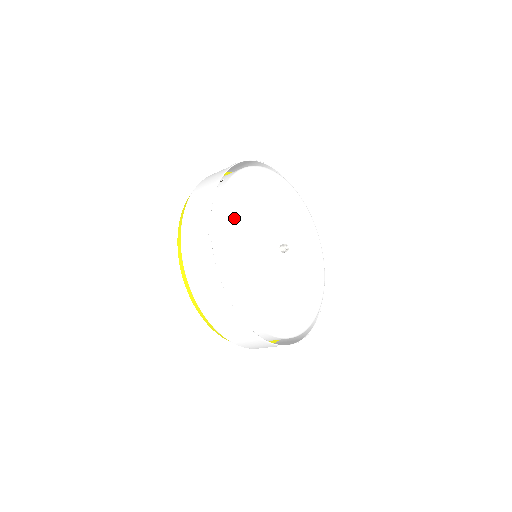
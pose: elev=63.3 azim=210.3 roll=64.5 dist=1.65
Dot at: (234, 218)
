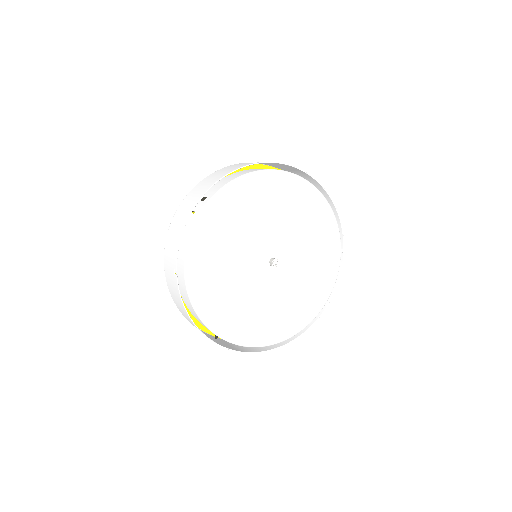
Dot at: (205, 250)
